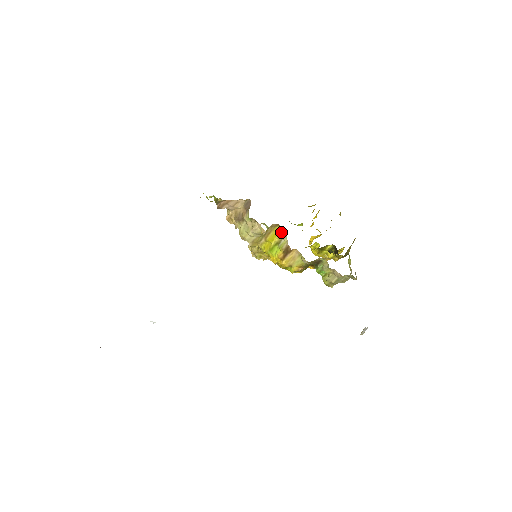
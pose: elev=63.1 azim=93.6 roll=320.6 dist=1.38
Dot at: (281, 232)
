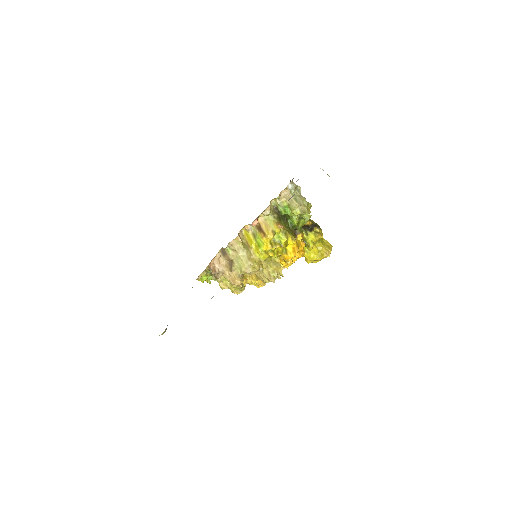
Dot at: (245, 228)
